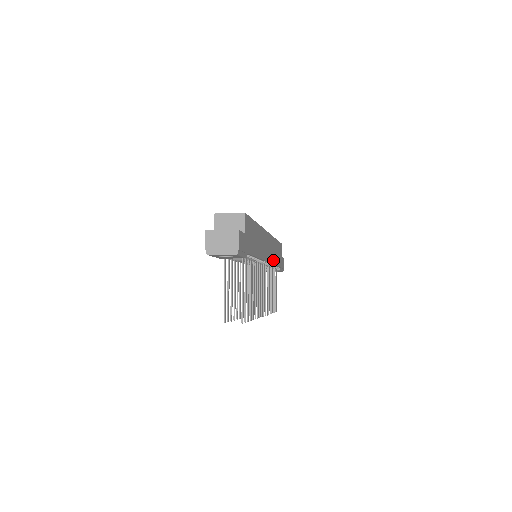
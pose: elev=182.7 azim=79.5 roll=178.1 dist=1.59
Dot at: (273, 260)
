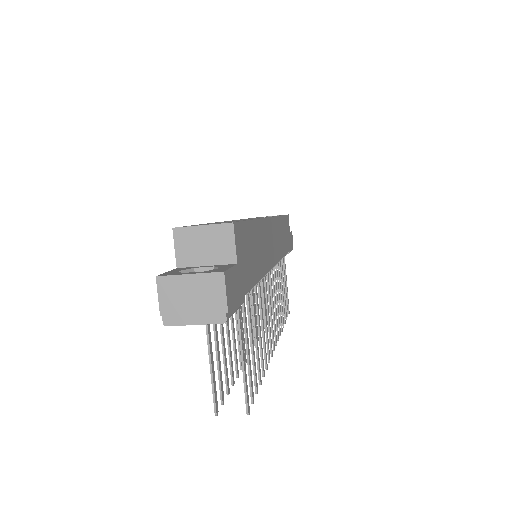
Dot at: (281, 251)
